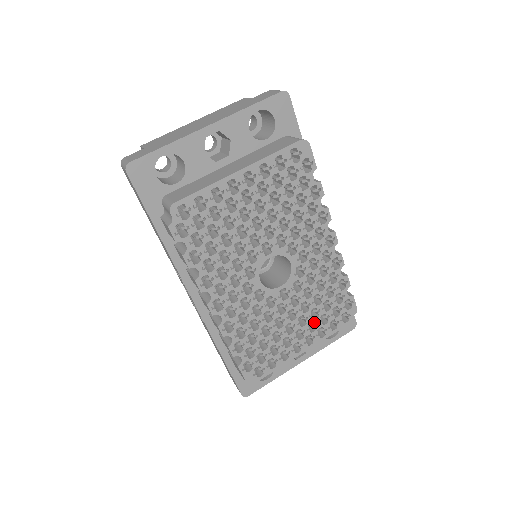
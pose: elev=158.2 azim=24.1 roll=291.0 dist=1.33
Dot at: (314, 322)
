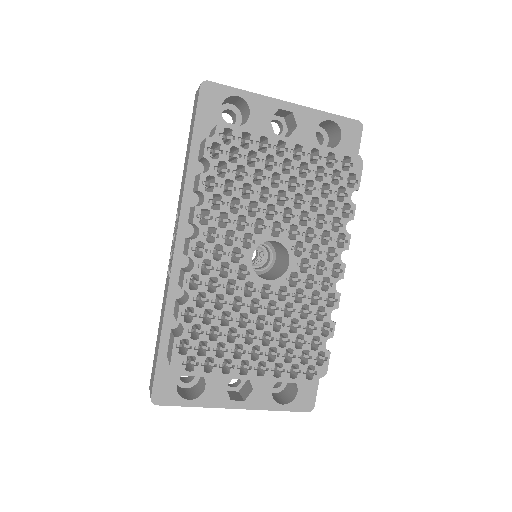
Dot at: (277, 350)
